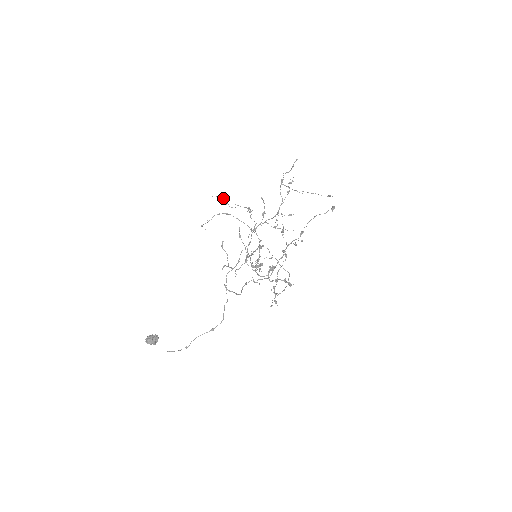
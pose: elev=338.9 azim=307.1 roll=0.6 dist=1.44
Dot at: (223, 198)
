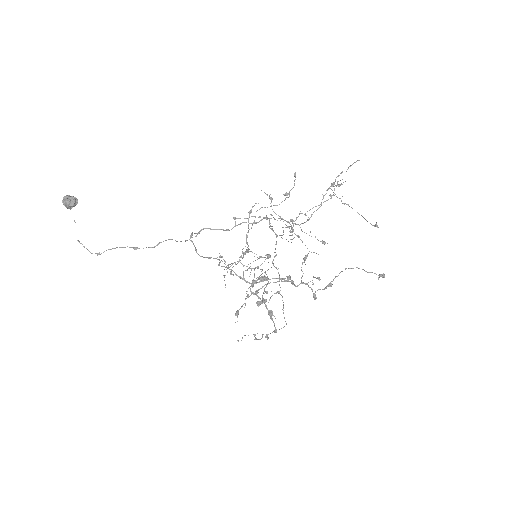
Dot at: occluded
